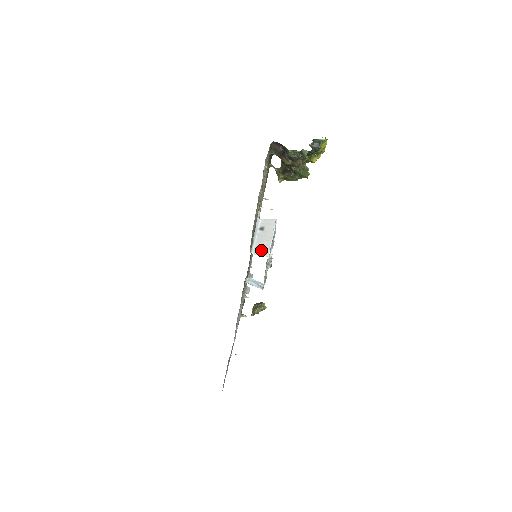
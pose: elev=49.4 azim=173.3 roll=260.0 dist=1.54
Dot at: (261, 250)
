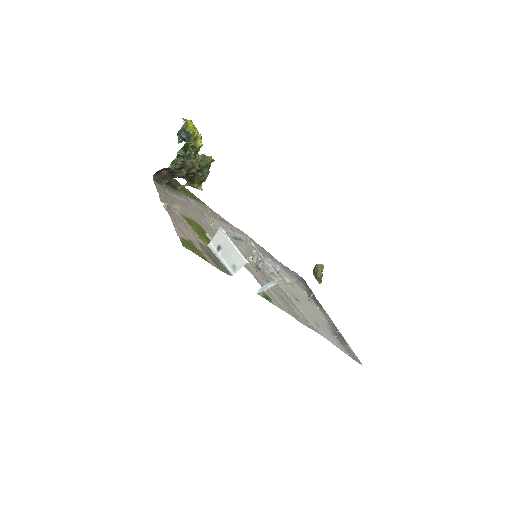
Dot at: (236, 264)
